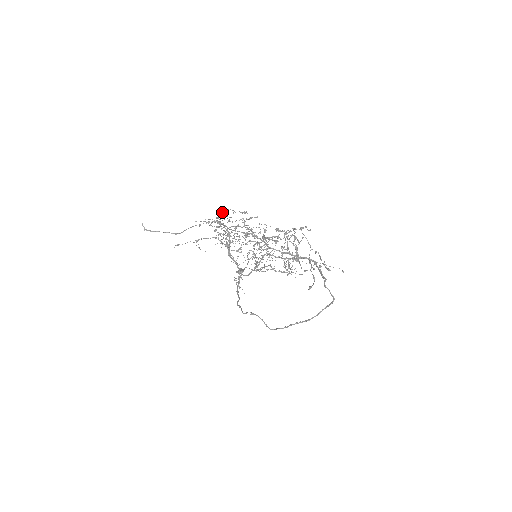
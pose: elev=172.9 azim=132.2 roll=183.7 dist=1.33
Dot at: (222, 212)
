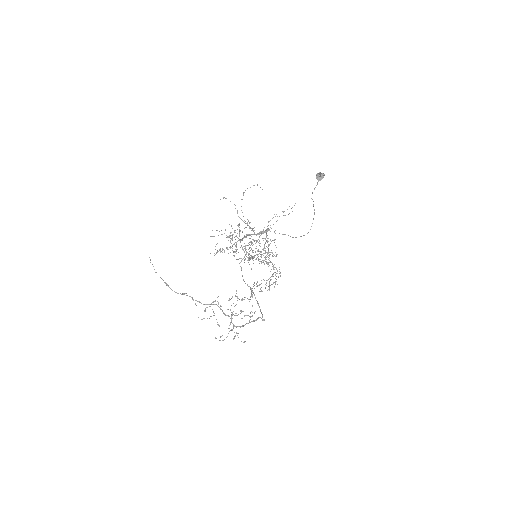
Dot at: occluded
